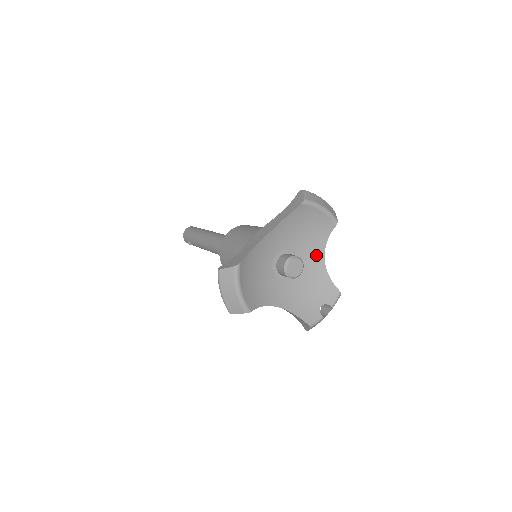
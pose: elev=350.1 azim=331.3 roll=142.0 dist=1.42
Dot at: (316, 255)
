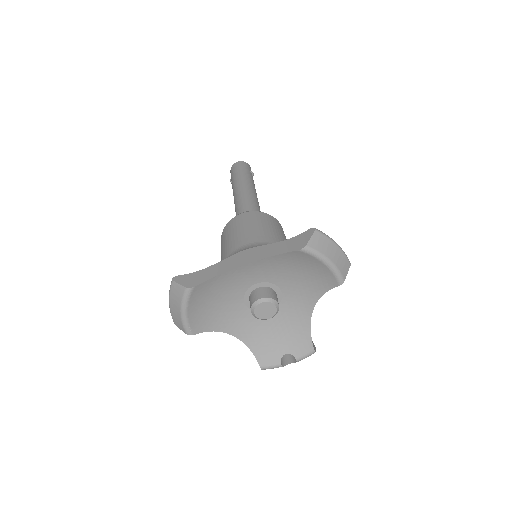
Dot at: (305, 301)
